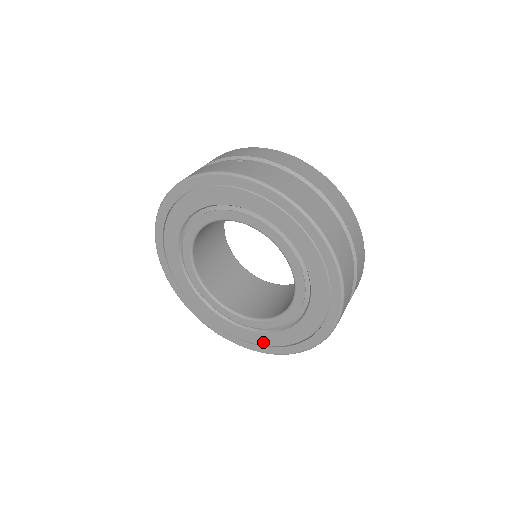
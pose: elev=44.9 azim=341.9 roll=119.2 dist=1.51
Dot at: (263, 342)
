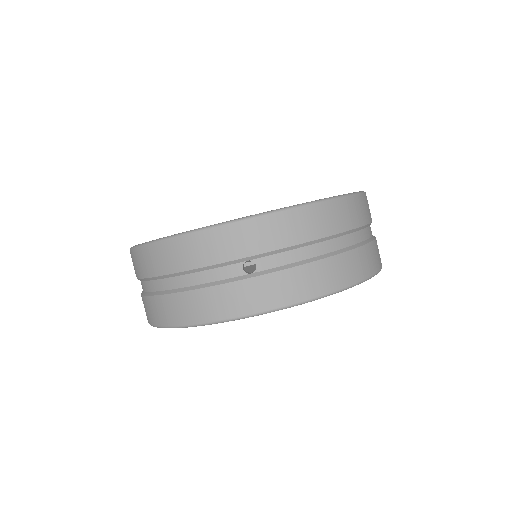
Dot at: occluded
